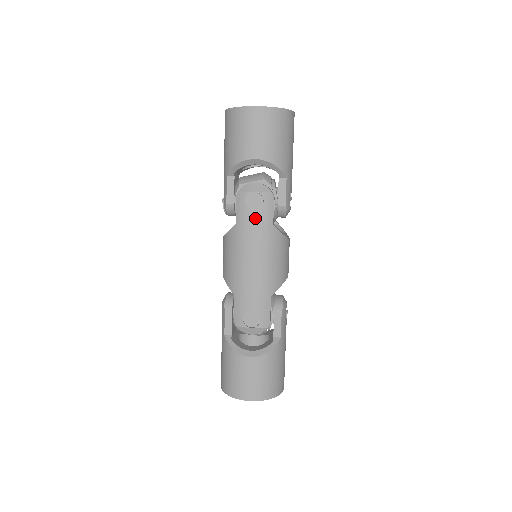
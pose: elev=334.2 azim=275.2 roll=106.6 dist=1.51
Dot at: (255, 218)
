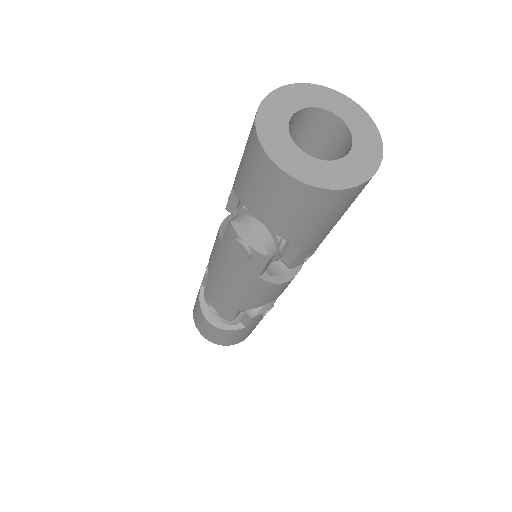
Dot at: (238, 260)
